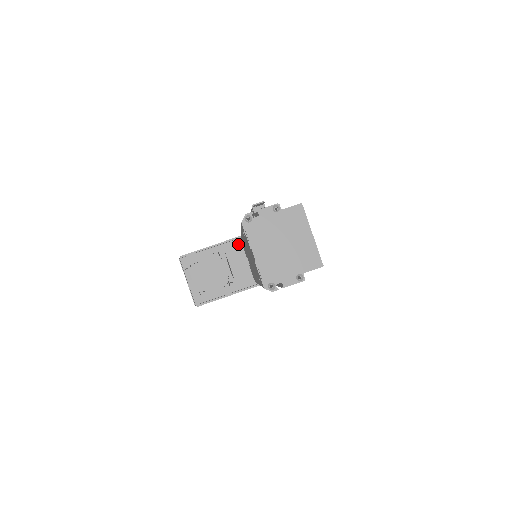
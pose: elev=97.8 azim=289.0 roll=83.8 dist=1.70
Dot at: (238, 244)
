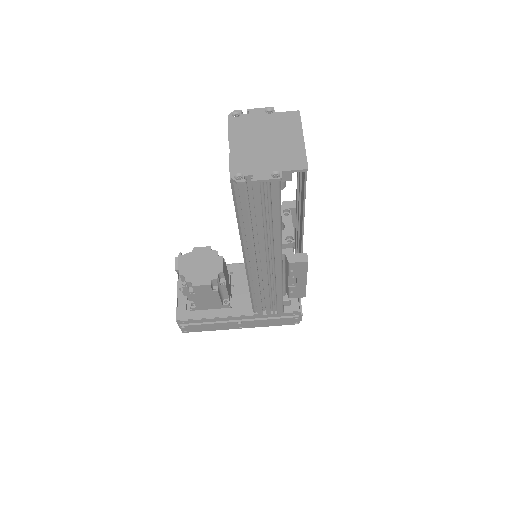
Dot at: occluded
